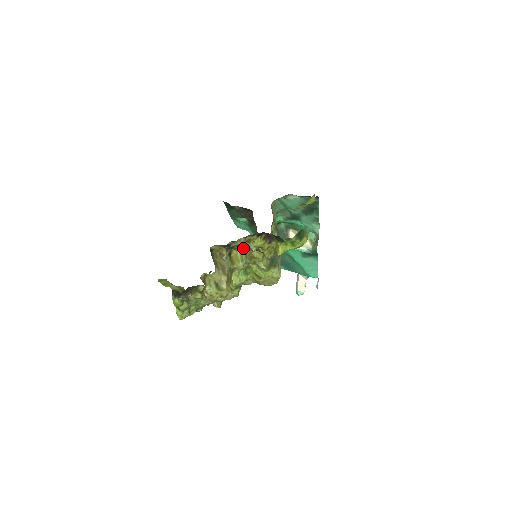
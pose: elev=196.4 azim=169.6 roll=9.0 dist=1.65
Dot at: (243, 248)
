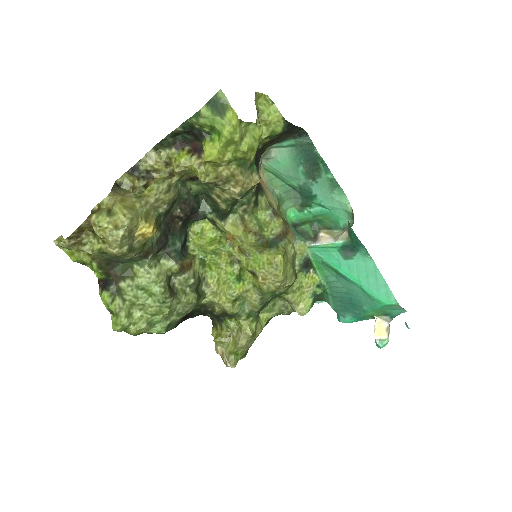
Dot at: (166, 177)
